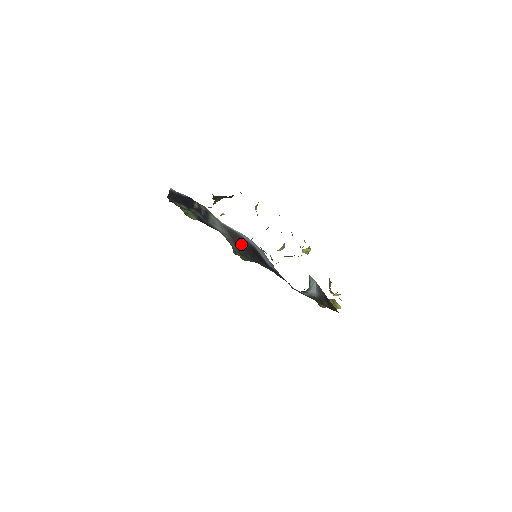
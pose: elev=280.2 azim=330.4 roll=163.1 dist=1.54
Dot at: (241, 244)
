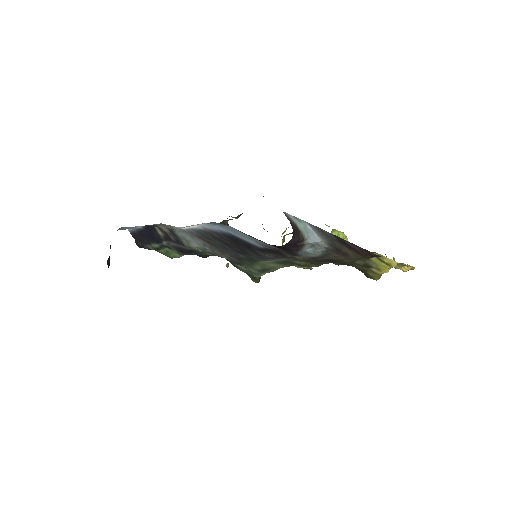
Dot at: (221, 244)
